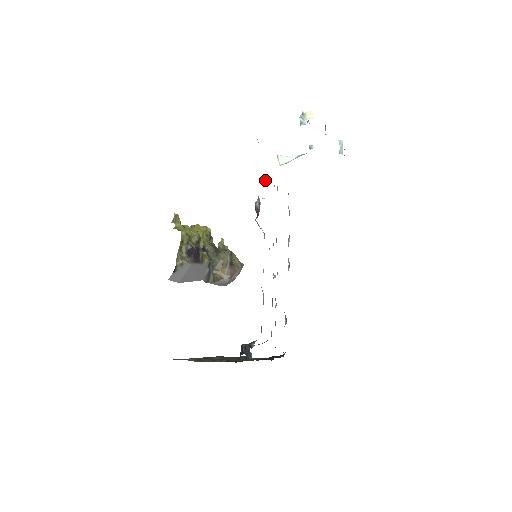
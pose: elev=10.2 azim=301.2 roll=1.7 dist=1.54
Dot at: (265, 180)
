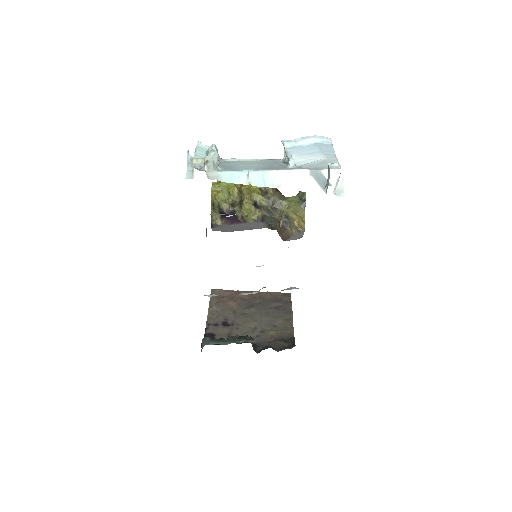
Dot at: occluded
